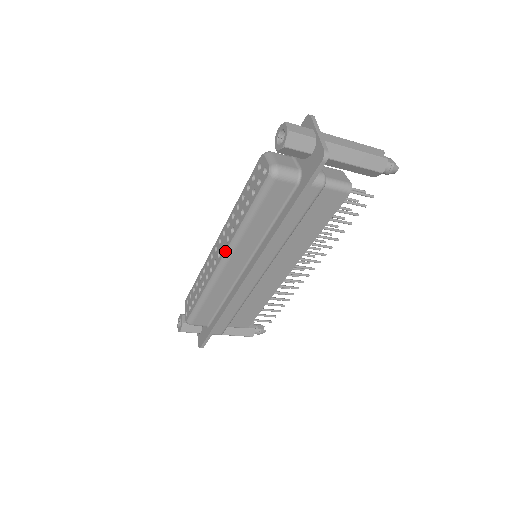
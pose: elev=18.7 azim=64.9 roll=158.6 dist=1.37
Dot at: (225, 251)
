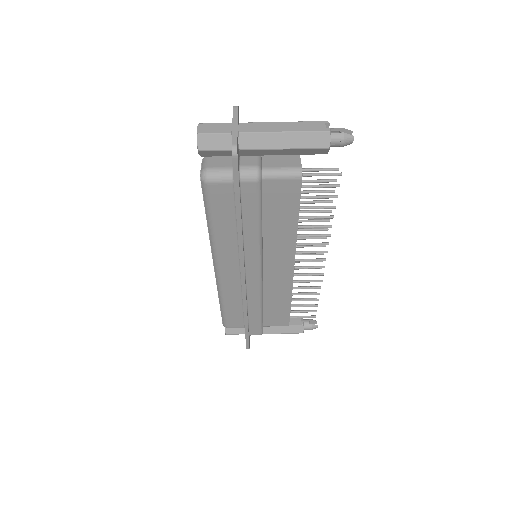
Dot at: (212, 258)
